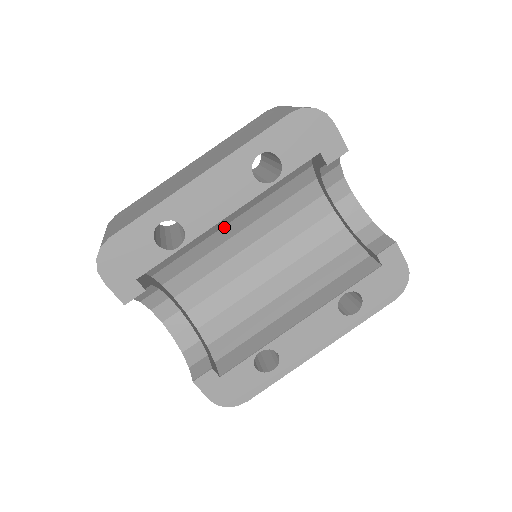
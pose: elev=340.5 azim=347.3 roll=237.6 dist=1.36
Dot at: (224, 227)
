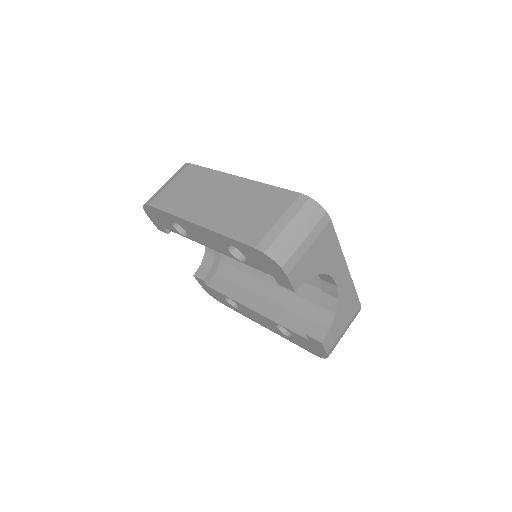
Dot at: occluded
